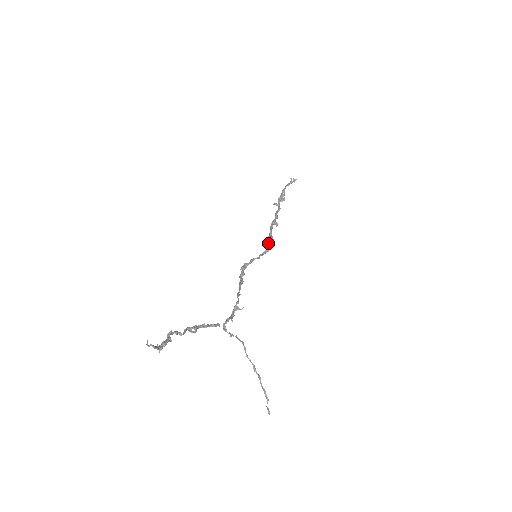
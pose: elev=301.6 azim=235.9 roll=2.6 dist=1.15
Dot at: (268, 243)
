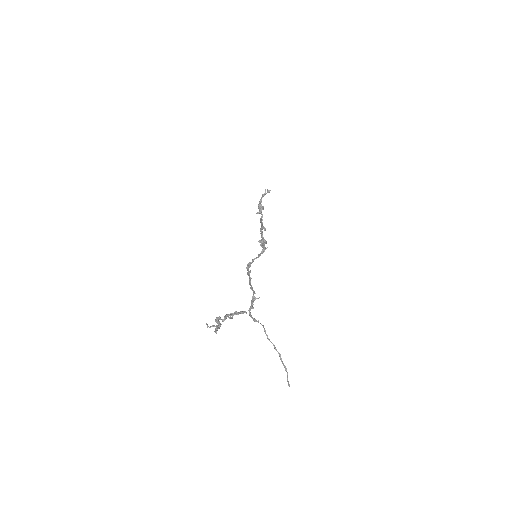
Dot at: (263, 245)
